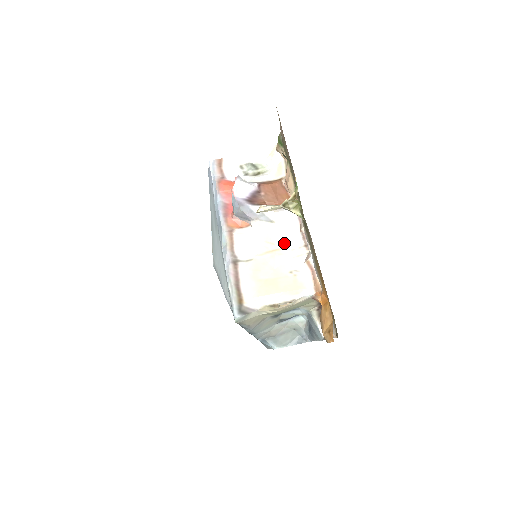
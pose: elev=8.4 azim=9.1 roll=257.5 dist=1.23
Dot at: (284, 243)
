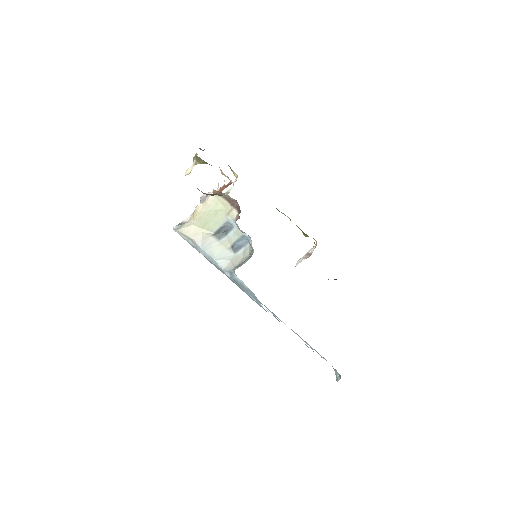
Dot at: occluded
